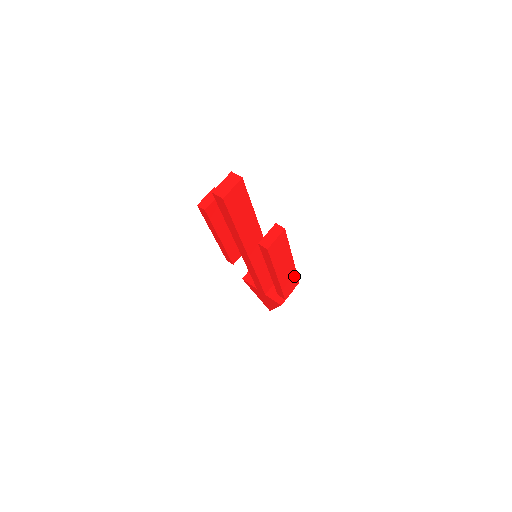
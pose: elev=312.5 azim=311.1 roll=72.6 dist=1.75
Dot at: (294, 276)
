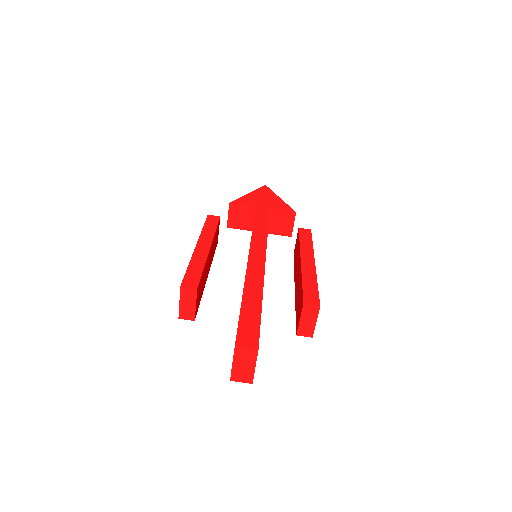
Dot at: occluded
